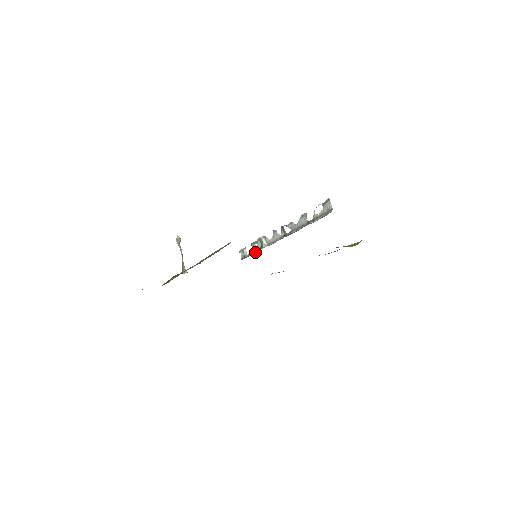
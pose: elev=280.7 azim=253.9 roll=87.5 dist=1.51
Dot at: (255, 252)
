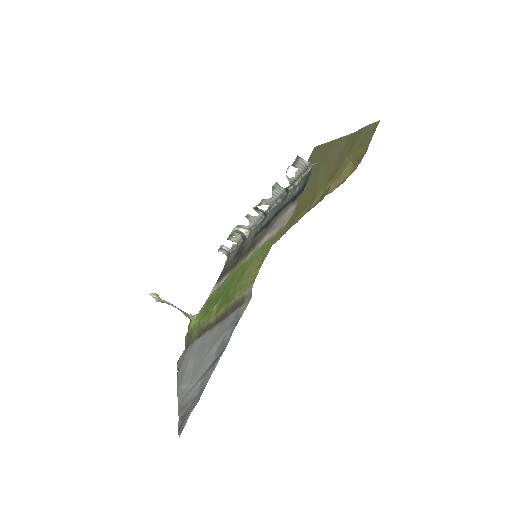
Dot at: (238, 243)
